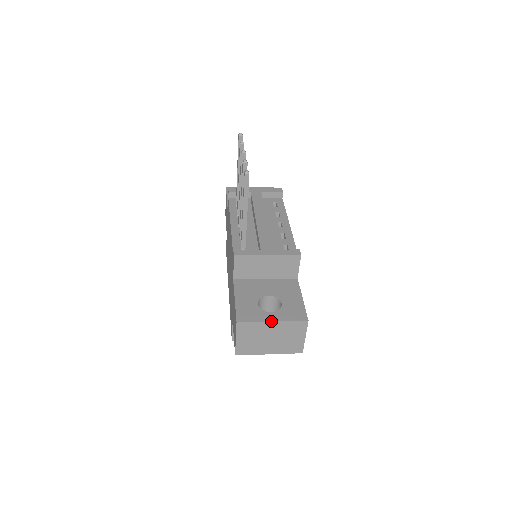
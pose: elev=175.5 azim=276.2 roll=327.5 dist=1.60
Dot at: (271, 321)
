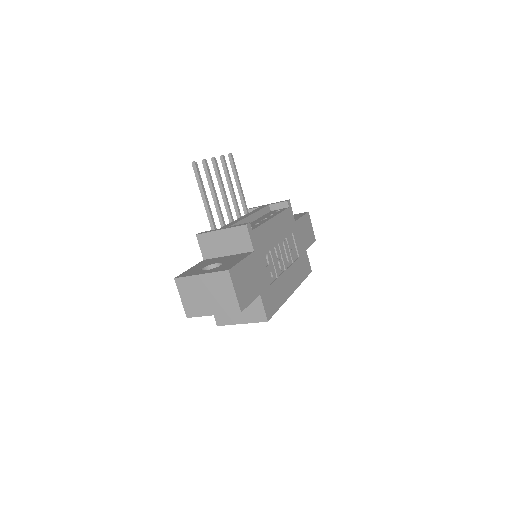
Dot at: (199, 274)
